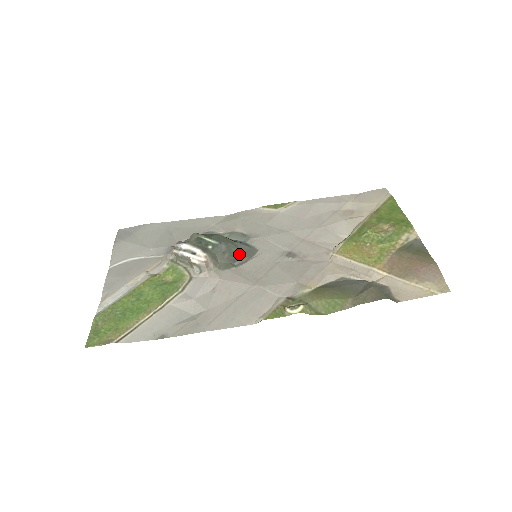
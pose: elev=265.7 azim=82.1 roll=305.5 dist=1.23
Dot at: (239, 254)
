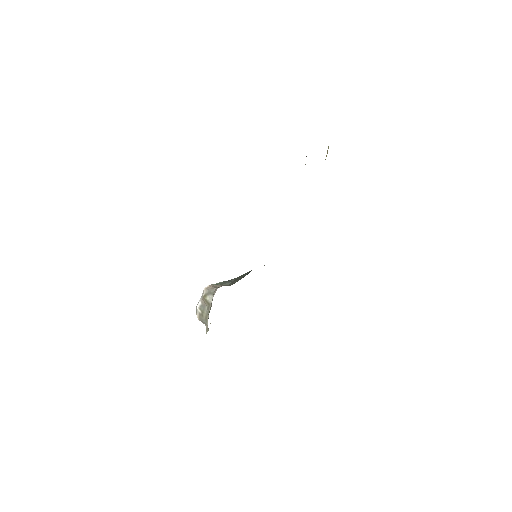
Dot at: occluded
